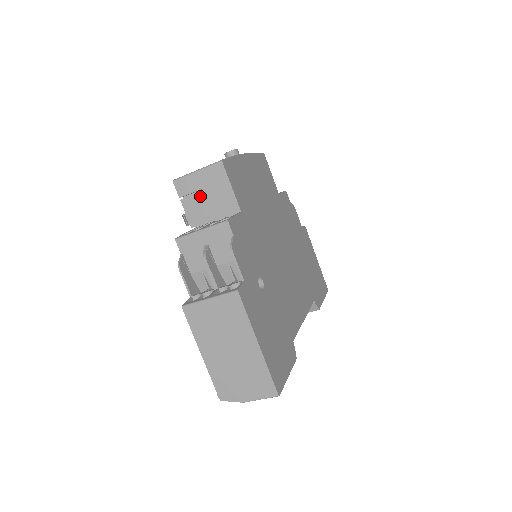
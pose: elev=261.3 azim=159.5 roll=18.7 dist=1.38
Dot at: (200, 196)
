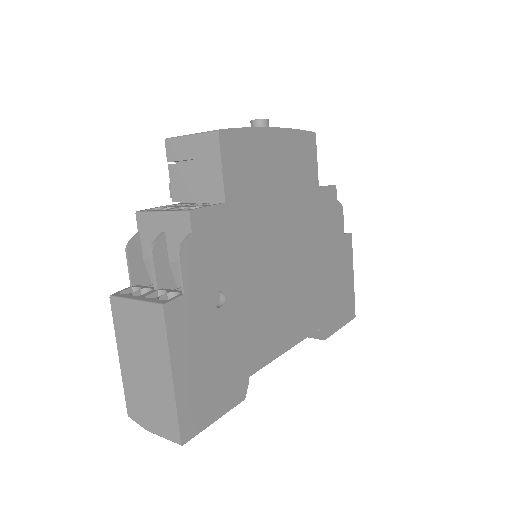
Dot at: (188, 167)
